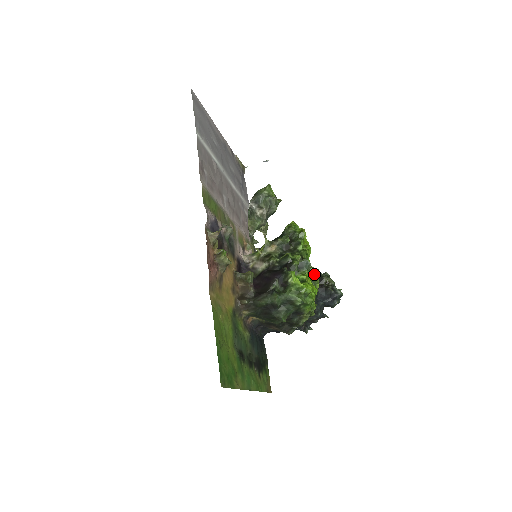
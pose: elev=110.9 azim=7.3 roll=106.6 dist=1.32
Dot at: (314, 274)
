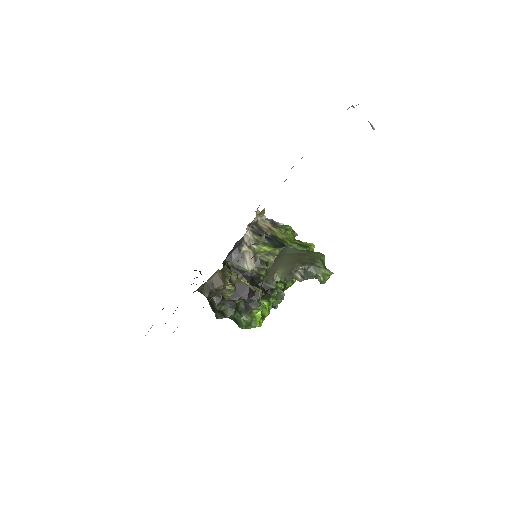
Dot at: (276, 302)
